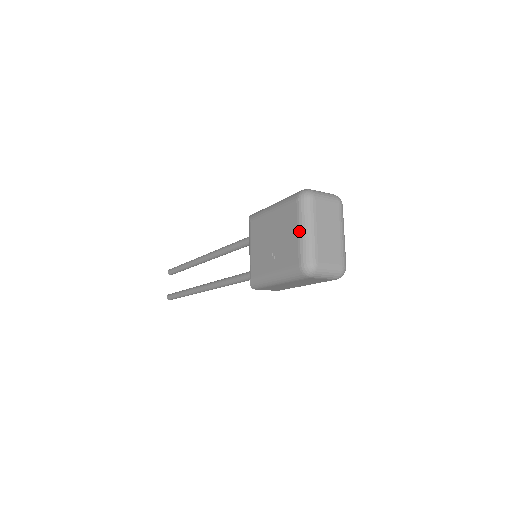
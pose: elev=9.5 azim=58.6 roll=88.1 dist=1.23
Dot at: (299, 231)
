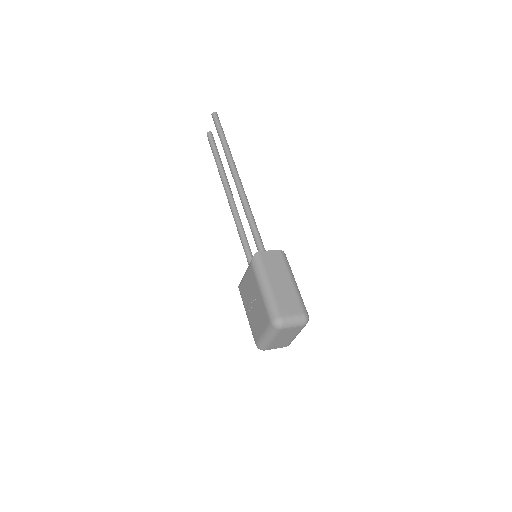
Dot at: (263, 334)
